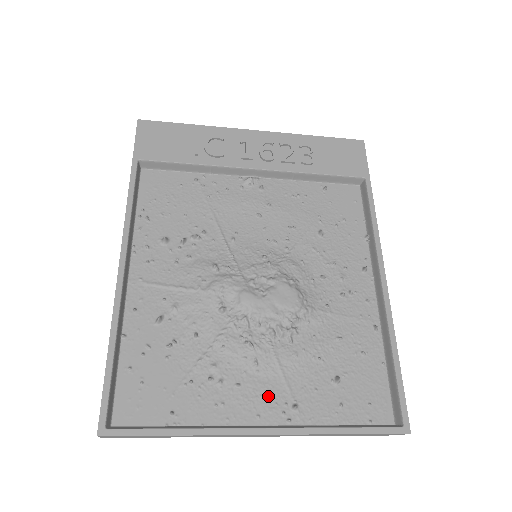
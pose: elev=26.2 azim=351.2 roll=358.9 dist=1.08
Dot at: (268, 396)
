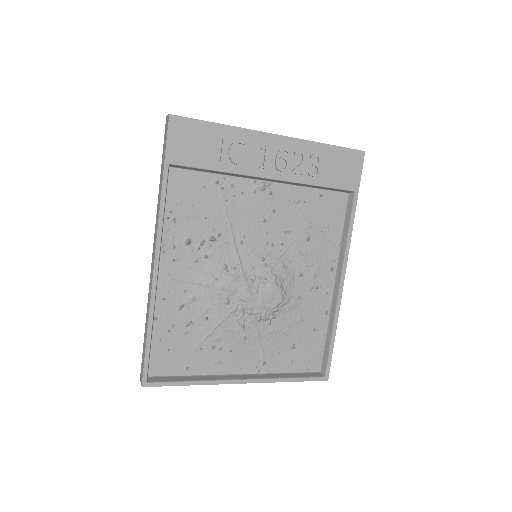
Dot at: (248, 357)
